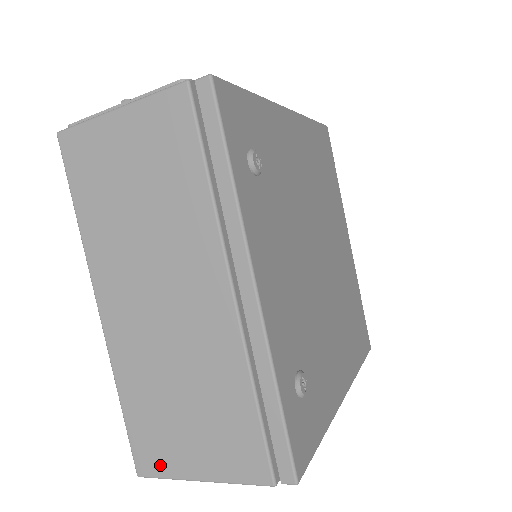
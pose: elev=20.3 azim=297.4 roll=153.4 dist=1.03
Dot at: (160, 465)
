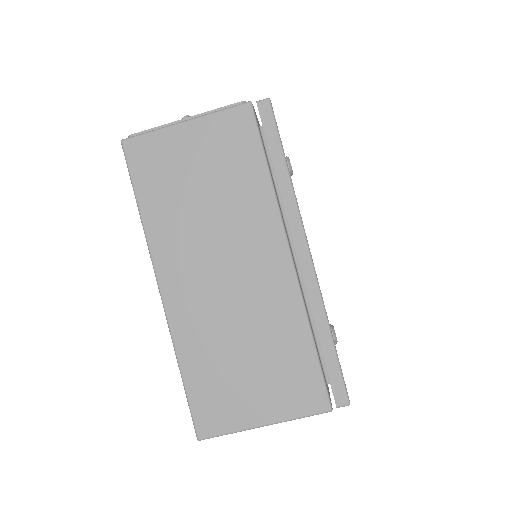
Dot at: (223, 422)
